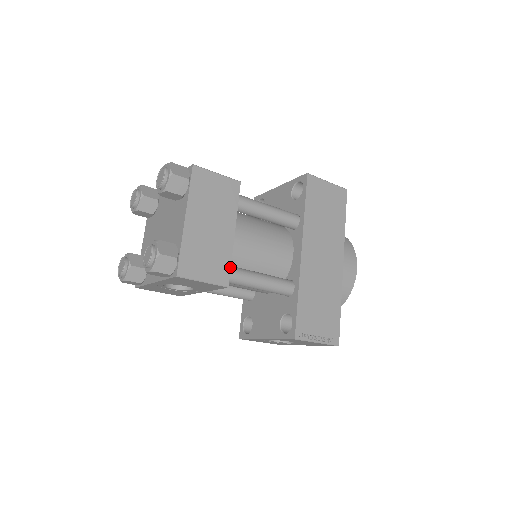
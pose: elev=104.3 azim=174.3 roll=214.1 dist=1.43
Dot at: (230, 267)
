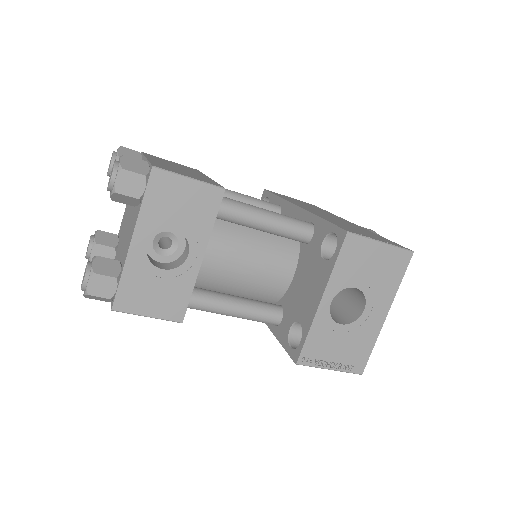
Dot at: (218, 184)
